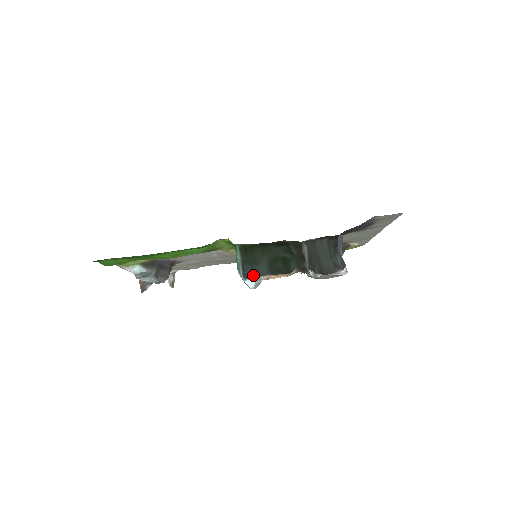
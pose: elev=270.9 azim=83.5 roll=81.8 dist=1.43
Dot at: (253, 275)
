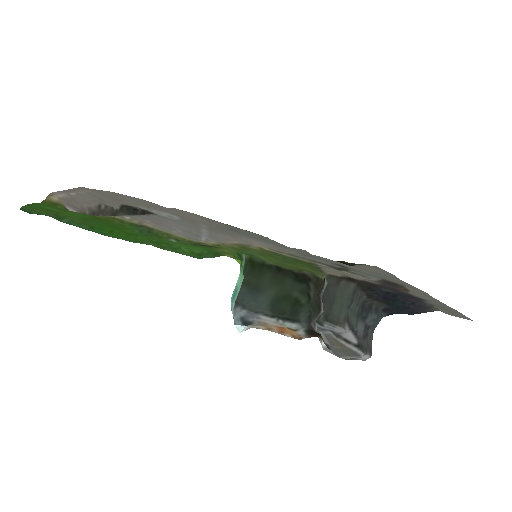
Dot at: (247, 304)
